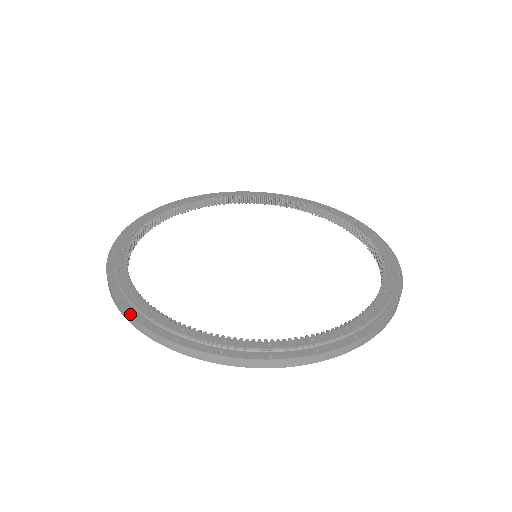
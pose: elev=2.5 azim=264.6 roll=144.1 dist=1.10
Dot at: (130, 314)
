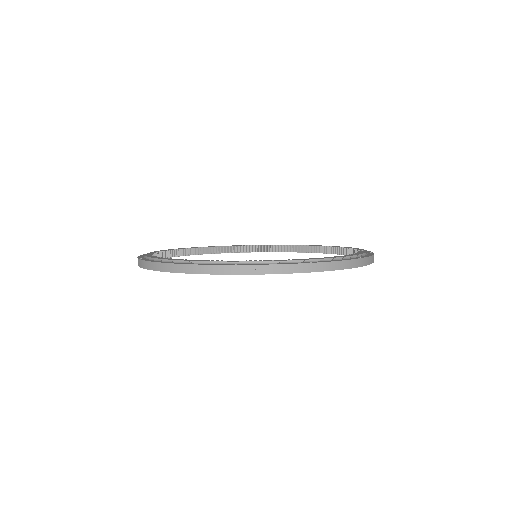
Dot at: (144, 260)
